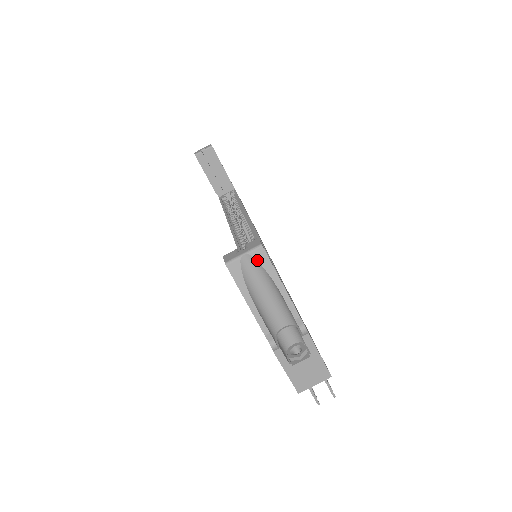
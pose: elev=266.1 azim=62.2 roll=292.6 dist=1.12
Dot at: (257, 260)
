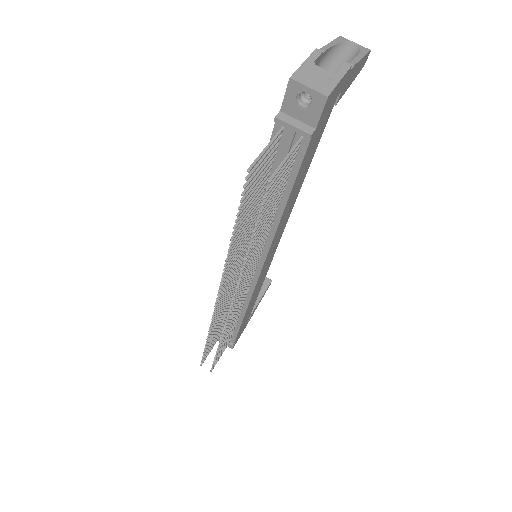
Dot at: (361, 48)
